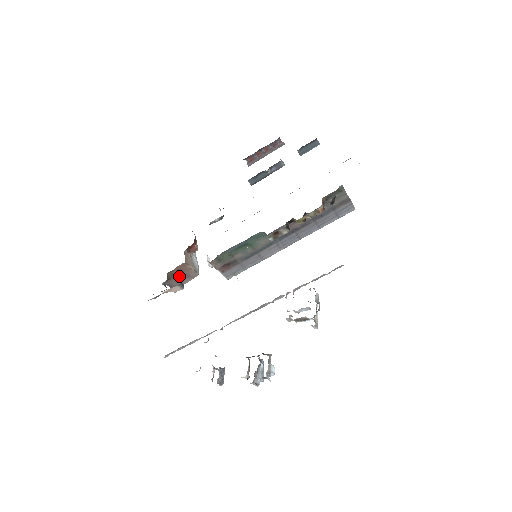
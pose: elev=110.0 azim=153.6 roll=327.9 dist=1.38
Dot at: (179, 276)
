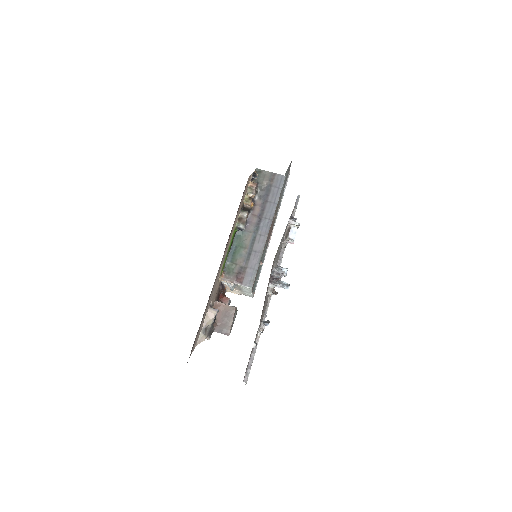
Dot at: (221, 318)
